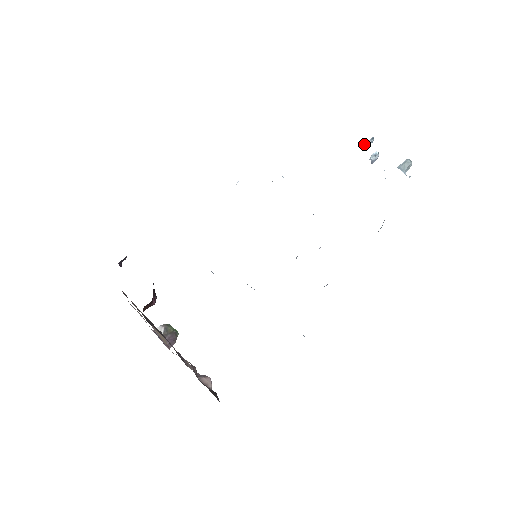
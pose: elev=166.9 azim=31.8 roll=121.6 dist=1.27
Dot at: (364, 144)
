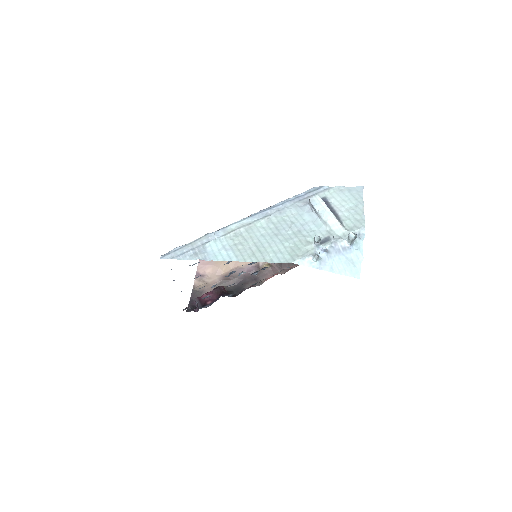
Dot at: (316, 259)
